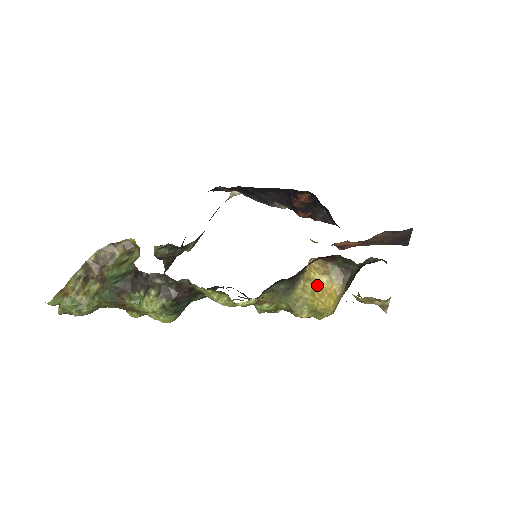
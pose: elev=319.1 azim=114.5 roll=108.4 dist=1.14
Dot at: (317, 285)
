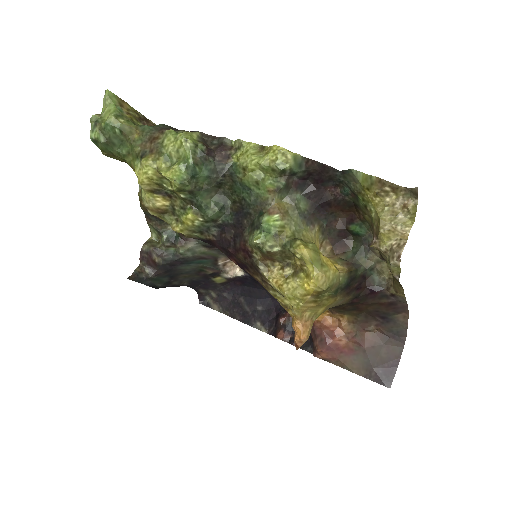
Dot at: occluded
